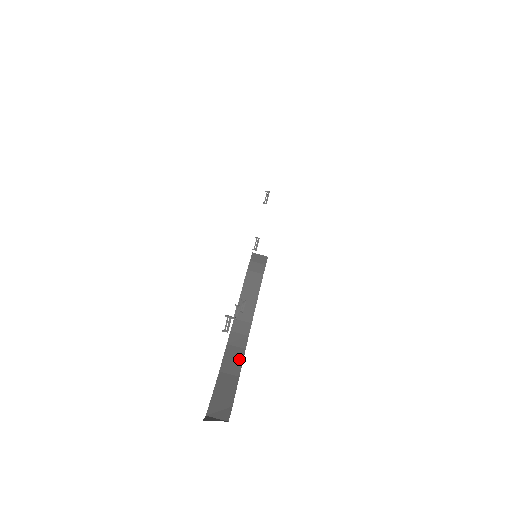
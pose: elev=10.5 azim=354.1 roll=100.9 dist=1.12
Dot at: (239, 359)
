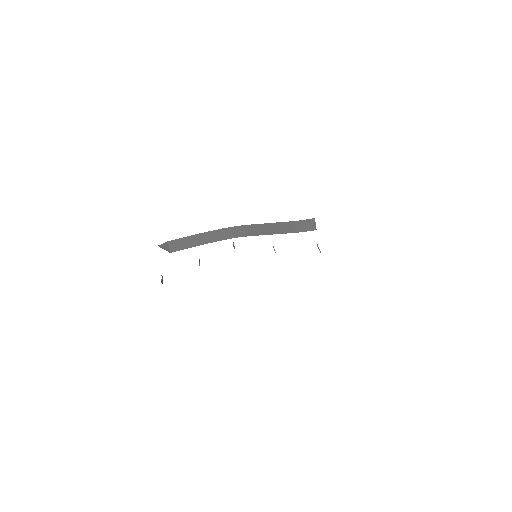
Dot at: (218, 239)
